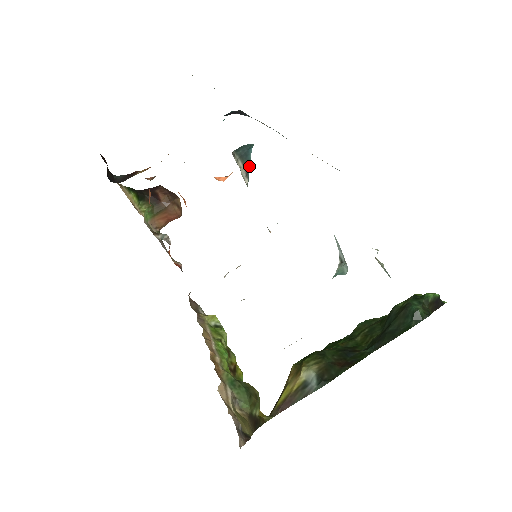
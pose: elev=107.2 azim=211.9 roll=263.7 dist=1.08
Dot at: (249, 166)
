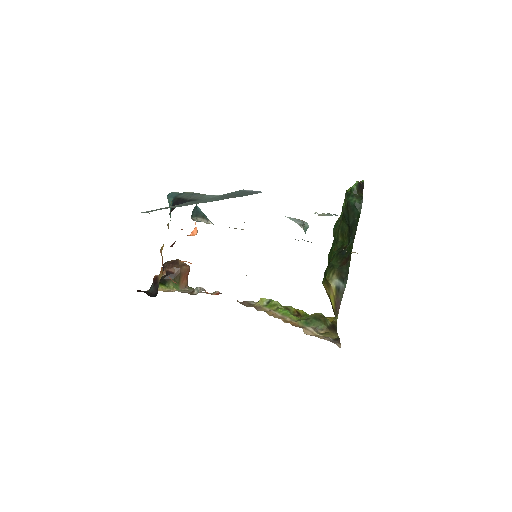
Dot at: (204, 215)
